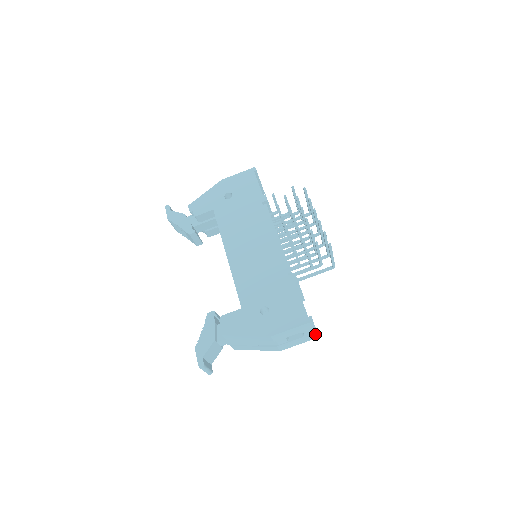
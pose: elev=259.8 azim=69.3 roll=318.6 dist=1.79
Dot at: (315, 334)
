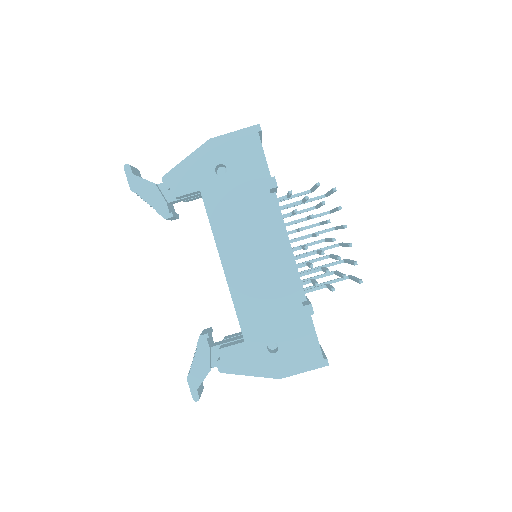
Dot at: occluded
